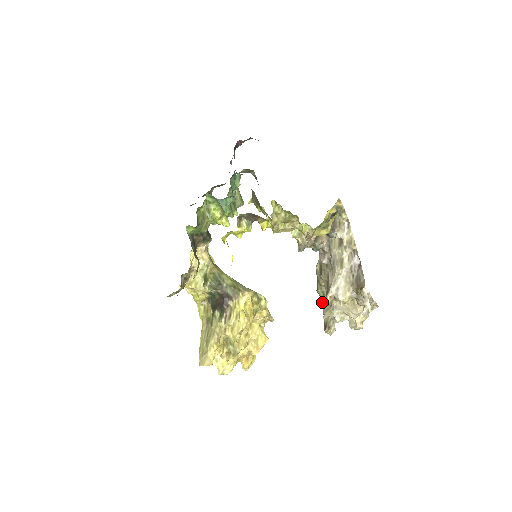
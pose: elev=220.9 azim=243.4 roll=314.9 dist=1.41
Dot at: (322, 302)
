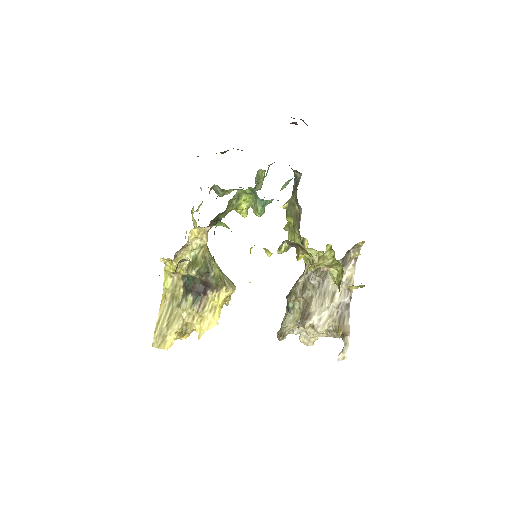
Dot at: (288, 312)
